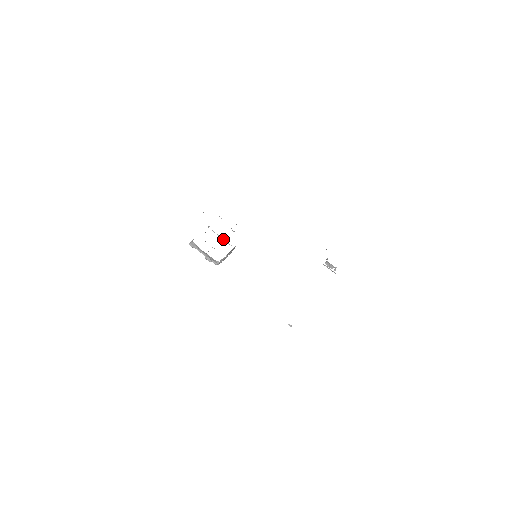
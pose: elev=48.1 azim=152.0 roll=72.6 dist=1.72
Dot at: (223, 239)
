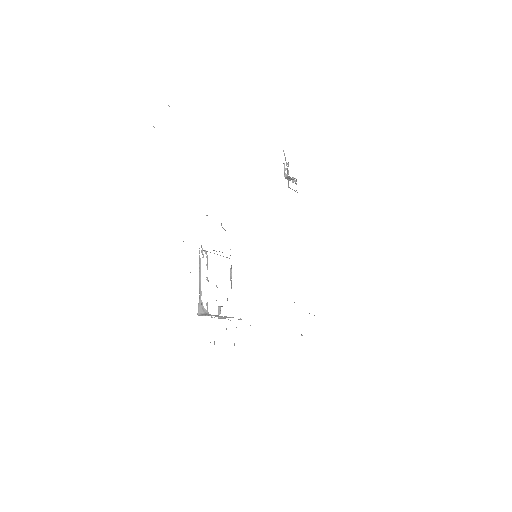
Dot at: occluded
